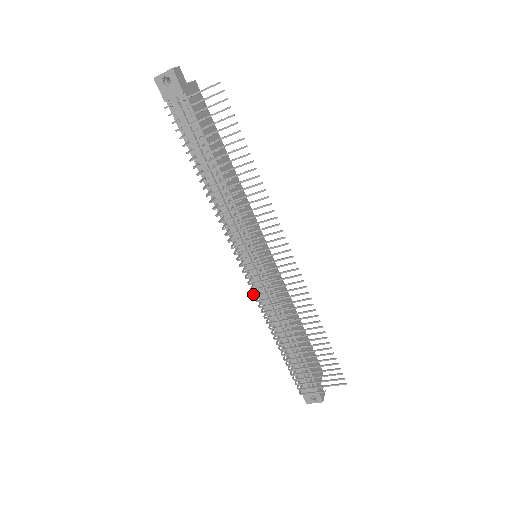
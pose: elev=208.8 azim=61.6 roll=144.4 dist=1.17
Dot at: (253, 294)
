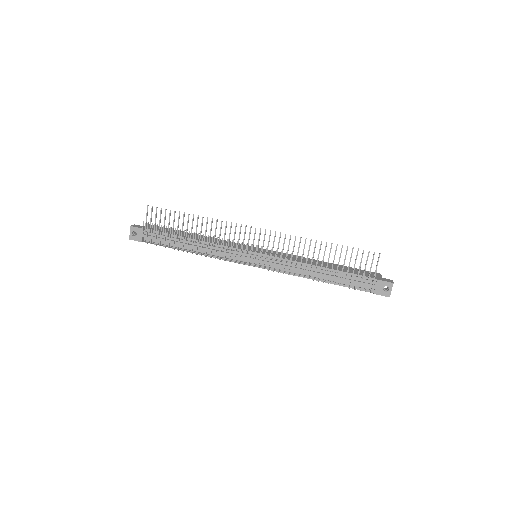
Dot at: occluded
